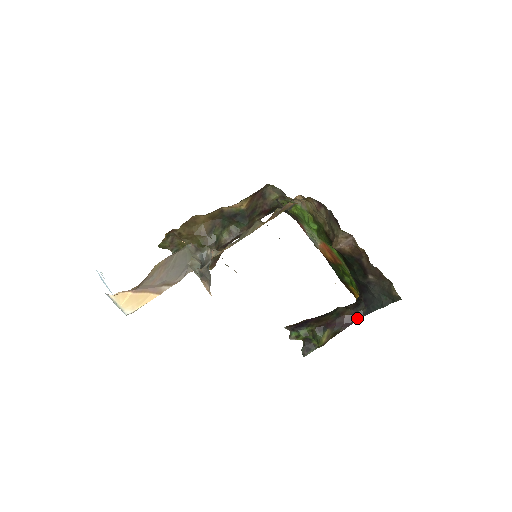
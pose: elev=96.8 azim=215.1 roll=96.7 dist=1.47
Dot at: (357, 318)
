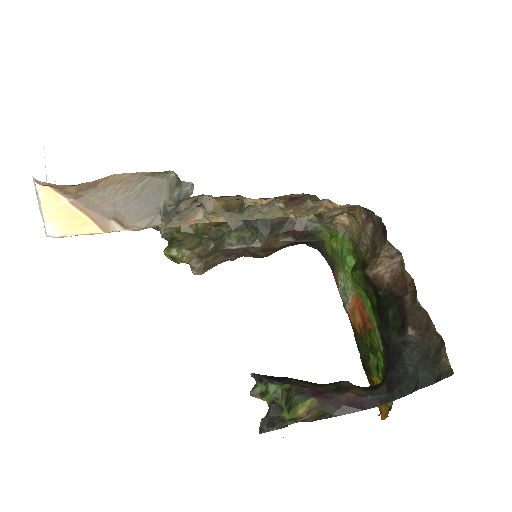
Dot at: (367, 405)
